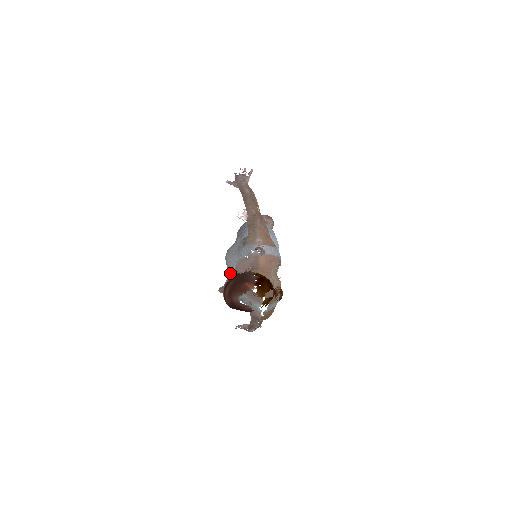
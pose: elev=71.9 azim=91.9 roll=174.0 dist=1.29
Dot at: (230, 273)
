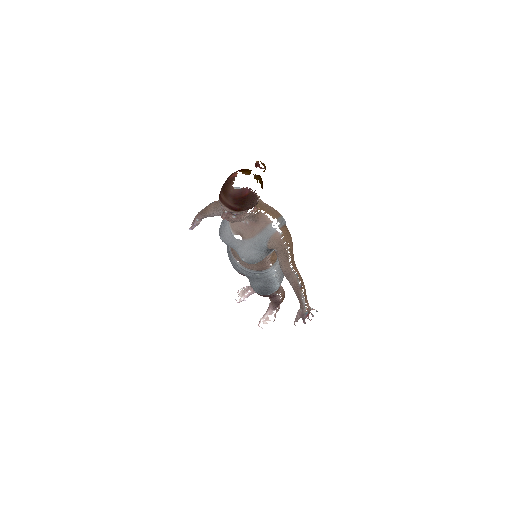
Dot at: (234, 242)
